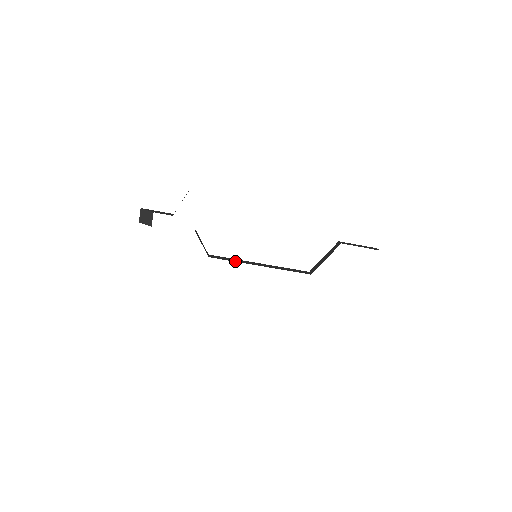
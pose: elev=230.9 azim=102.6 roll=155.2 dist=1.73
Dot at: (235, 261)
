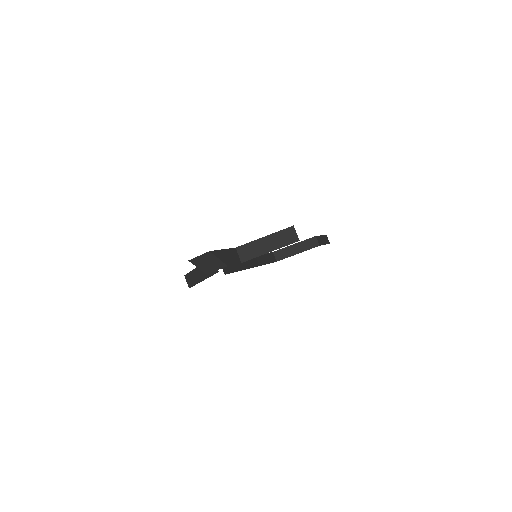
Dot at: (241, 269)
